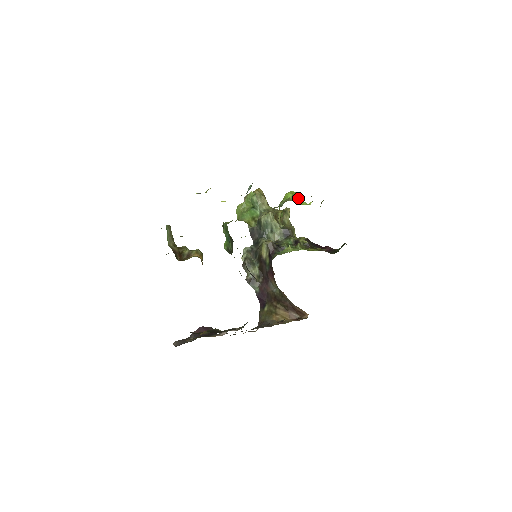
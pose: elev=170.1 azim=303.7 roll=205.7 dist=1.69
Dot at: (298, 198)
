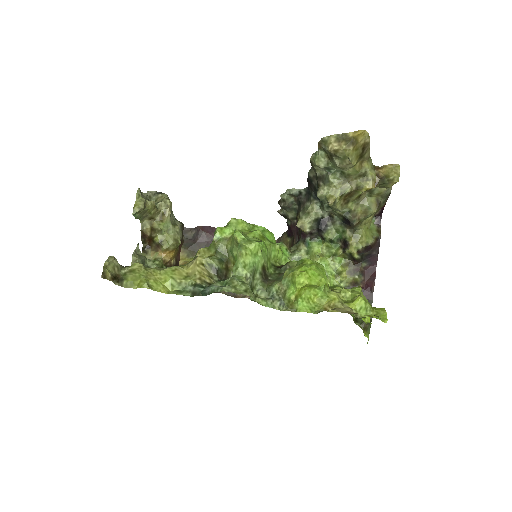
Dot at: (315, 286)
